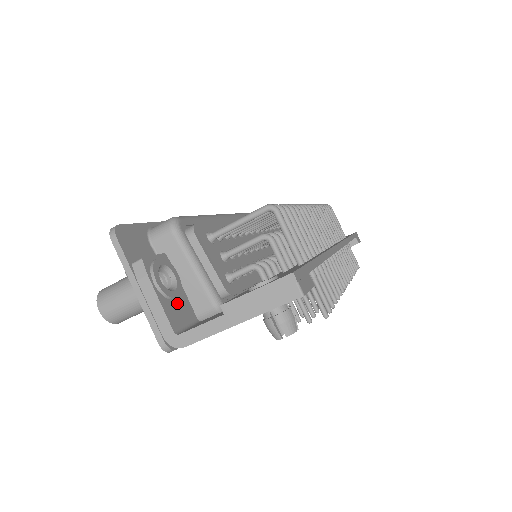
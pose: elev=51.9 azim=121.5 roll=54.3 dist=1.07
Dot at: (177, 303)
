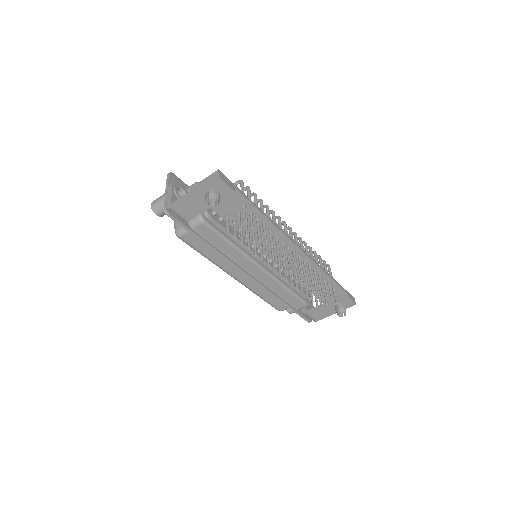
Dot at: occluded
